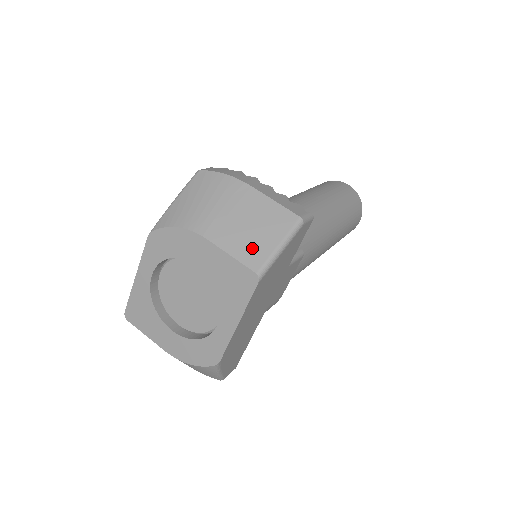
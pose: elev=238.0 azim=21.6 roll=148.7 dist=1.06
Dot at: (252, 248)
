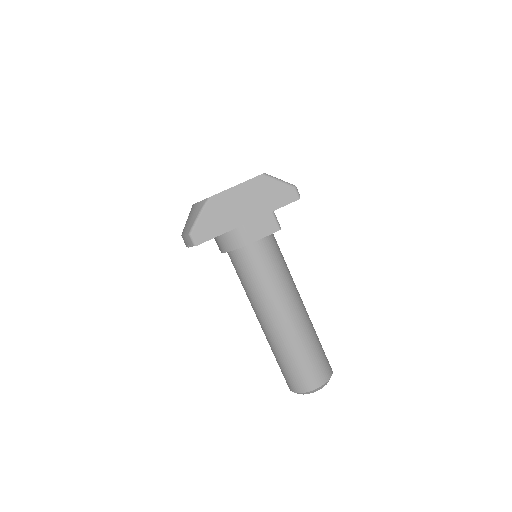
Dot at: occluded
